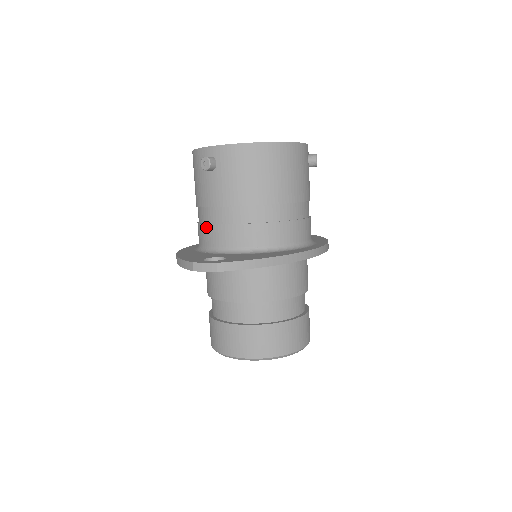
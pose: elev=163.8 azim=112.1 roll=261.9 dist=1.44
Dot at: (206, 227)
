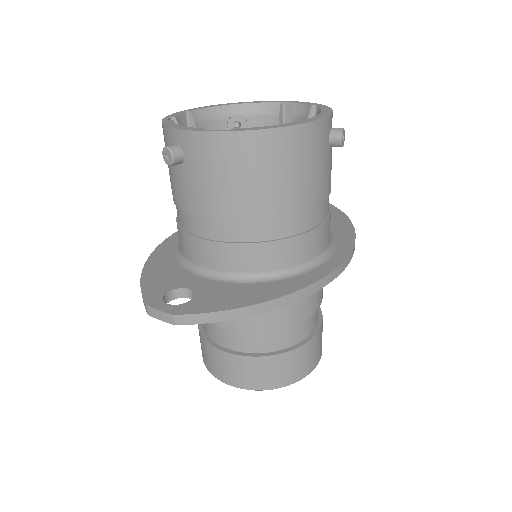
Dot at: (181, 232)
